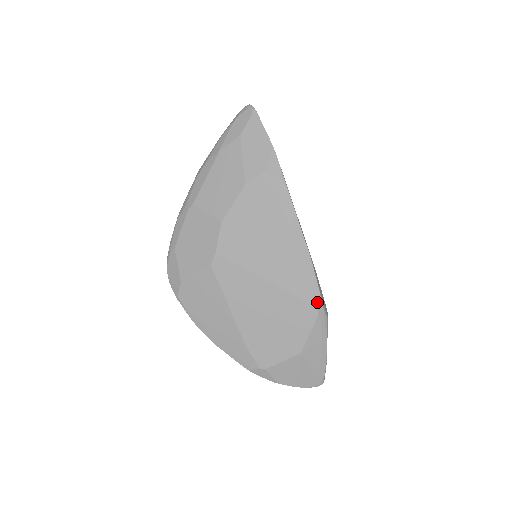
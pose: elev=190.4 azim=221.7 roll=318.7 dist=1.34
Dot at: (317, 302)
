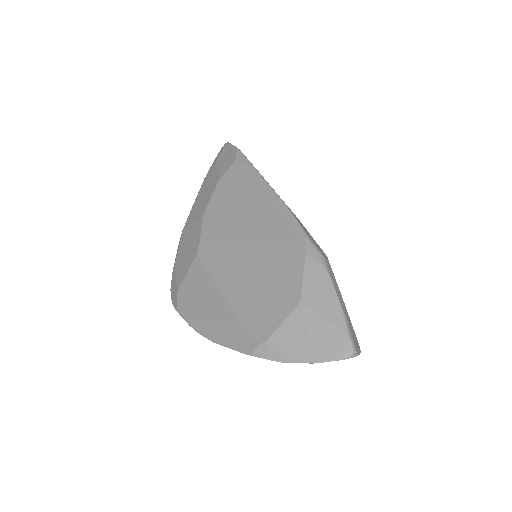
Dot at: (301, 238)
